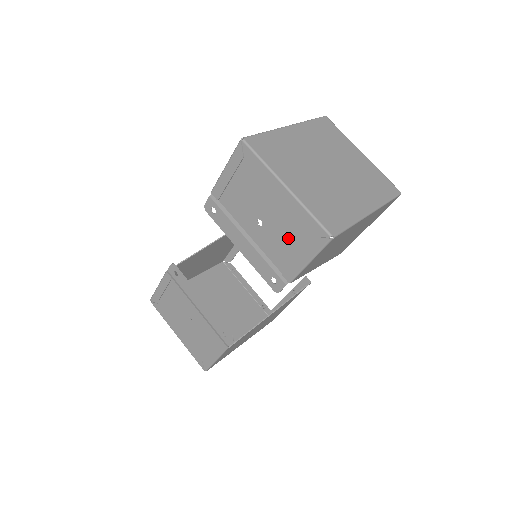
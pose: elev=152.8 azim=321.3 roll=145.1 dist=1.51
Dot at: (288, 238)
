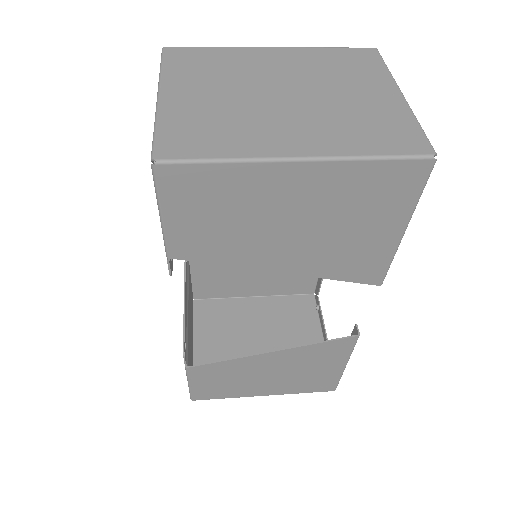
Dot at: occluded
